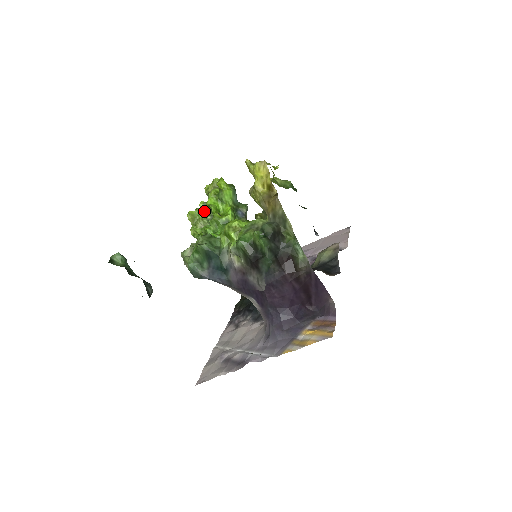
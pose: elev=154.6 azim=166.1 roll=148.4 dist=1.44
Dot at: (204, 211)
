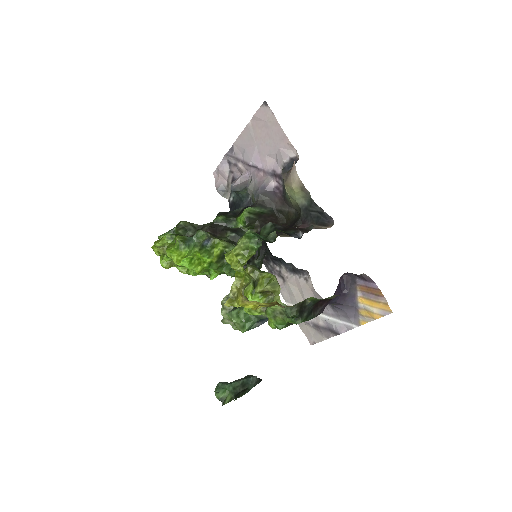
Dot at: occluded
